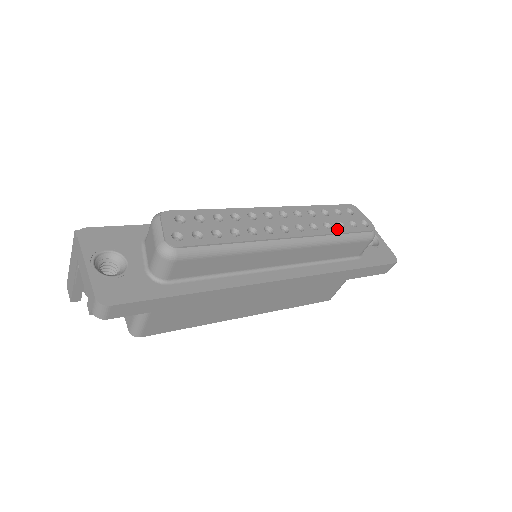
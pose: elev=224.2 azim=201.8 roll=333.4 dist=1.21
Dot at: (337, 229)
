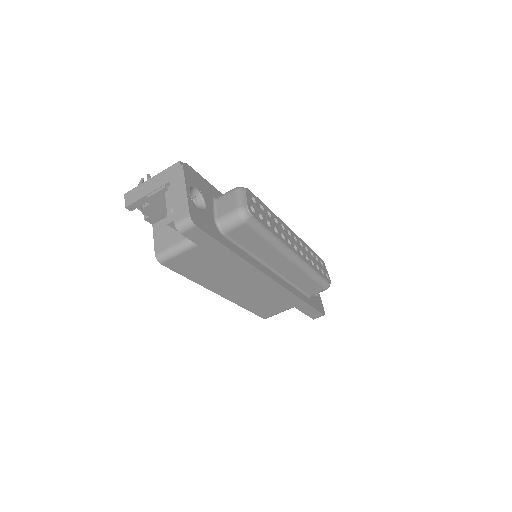
Dot at: (317, 269)
